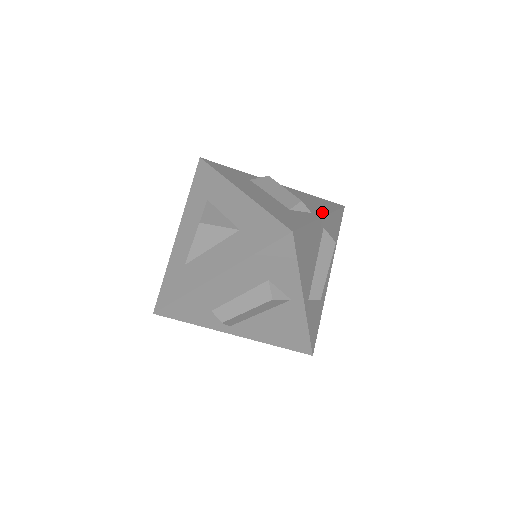
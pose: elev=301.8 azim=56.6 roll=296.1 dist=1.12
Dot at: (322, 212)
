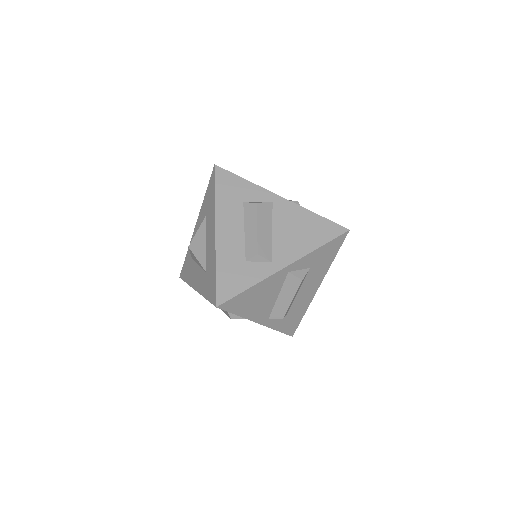
Dot at: occluded
